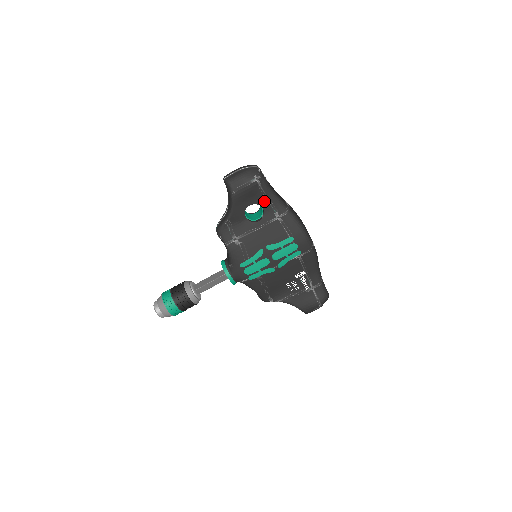
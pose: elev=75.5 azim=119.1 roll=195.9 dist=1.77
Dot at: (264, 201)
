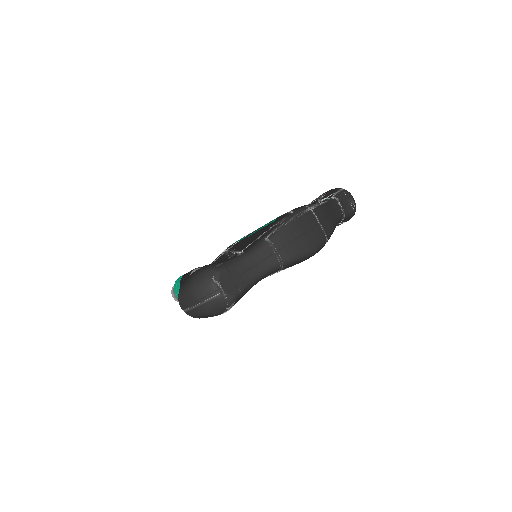
Dot at: occluded
